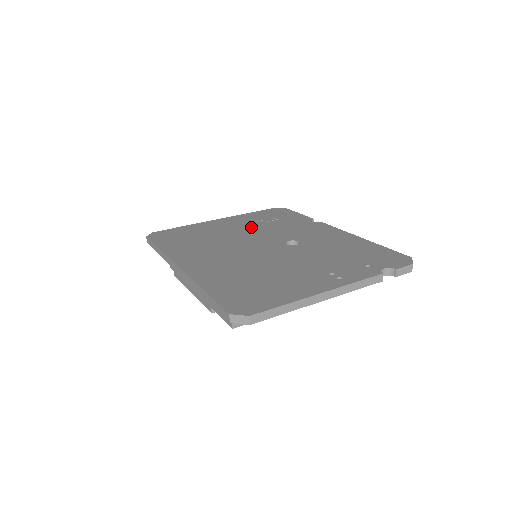
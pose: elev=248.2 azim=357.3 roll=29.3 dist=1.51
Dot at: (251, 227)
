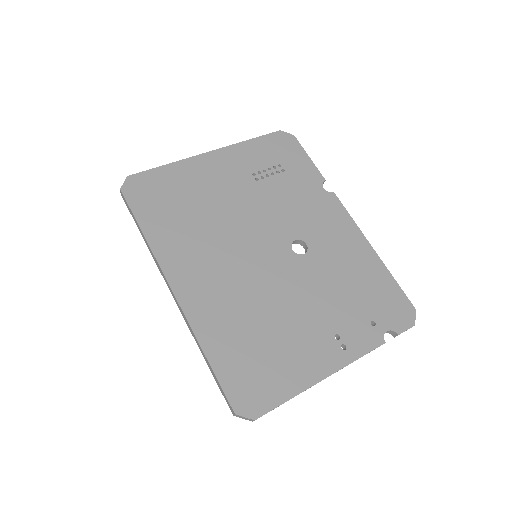
Dot at: (252, 189)
